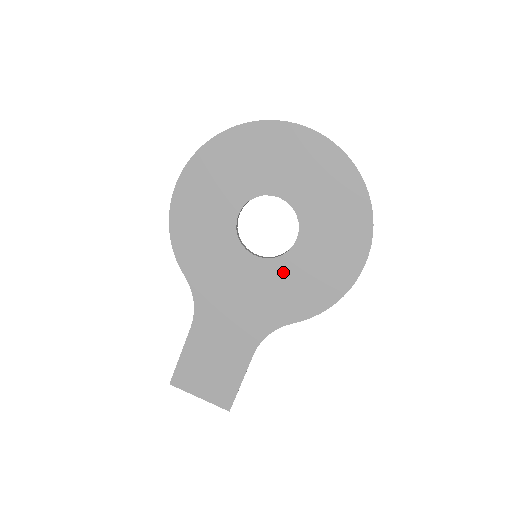
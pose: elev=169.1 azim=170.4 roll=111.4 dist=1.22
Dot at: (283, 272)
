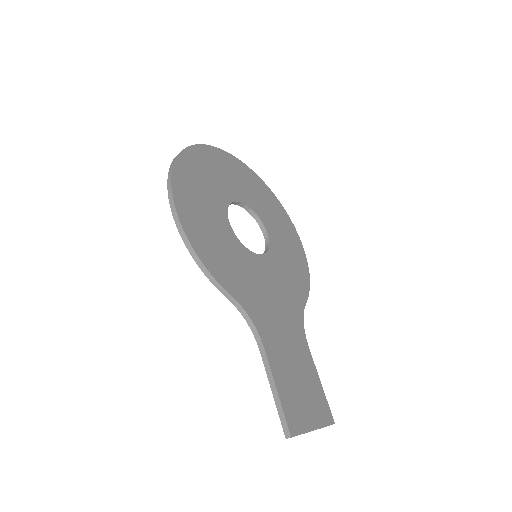
Dot at: (277, 262)
